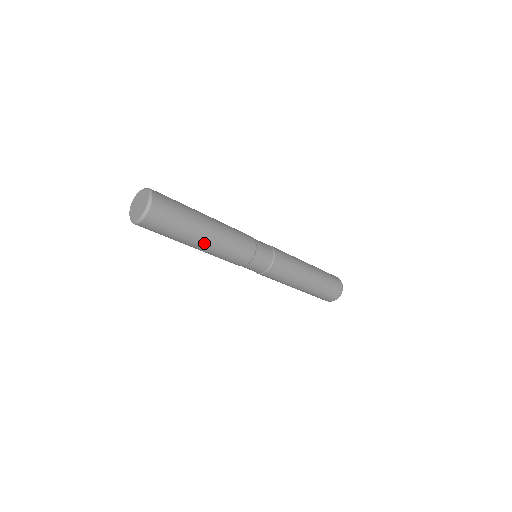
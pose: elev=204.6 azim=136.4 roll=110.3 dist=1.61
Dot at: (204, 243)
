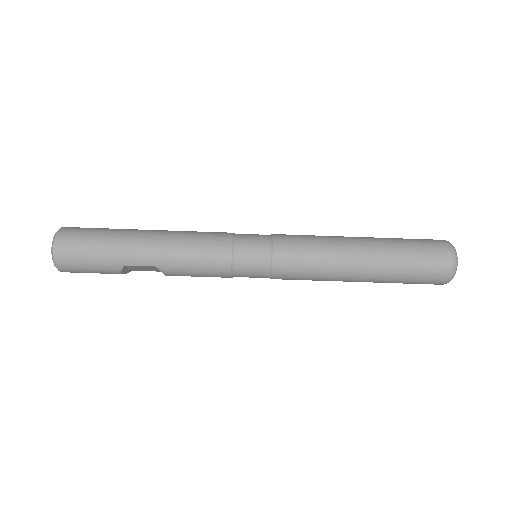
Dot at: (149, 233)
